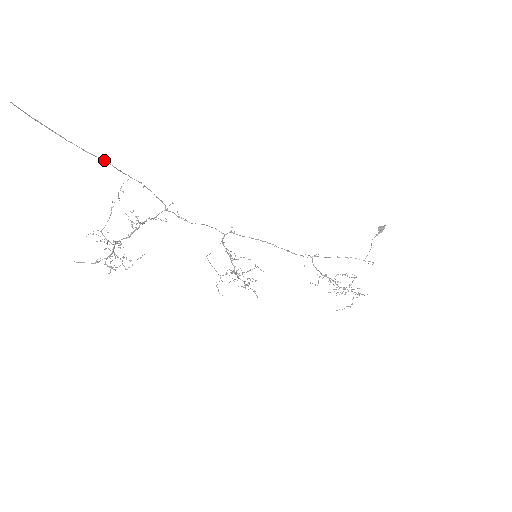
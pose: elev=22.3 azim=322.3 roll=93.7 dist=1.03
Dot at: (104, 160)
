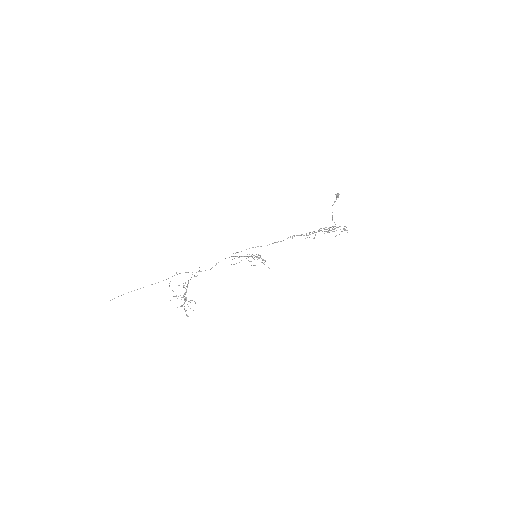
Dot at: (152, 284)
